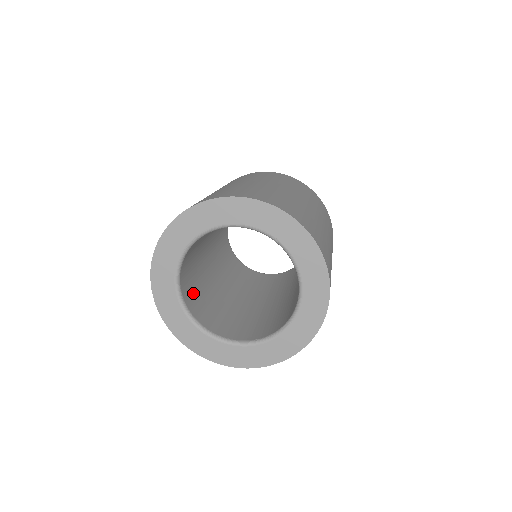
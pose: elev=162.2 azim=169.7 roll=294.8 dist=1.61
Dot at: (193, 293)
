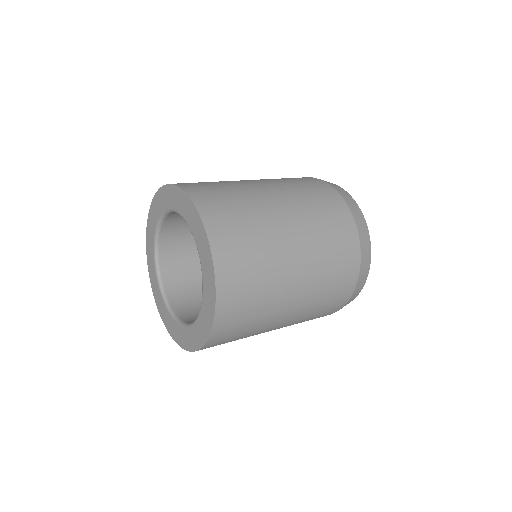
Dot at: (183, 280)
